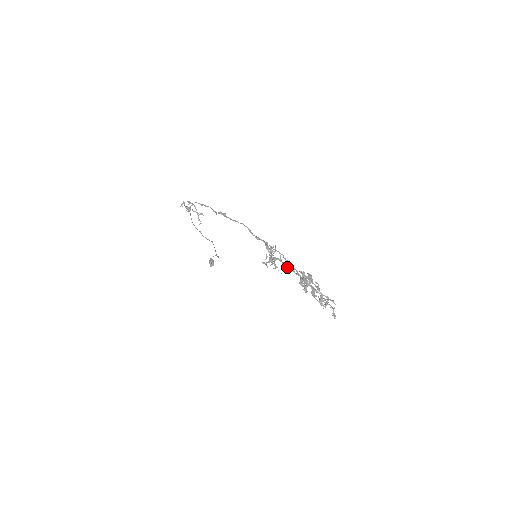
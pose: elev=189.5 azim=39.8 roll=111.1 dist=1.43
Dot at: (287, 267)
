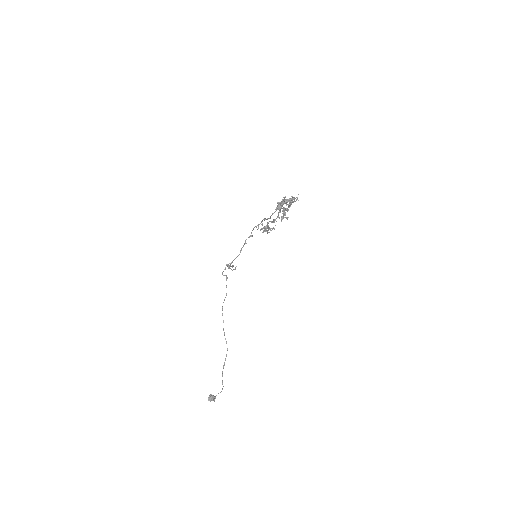
Dot at: (275, 219)
